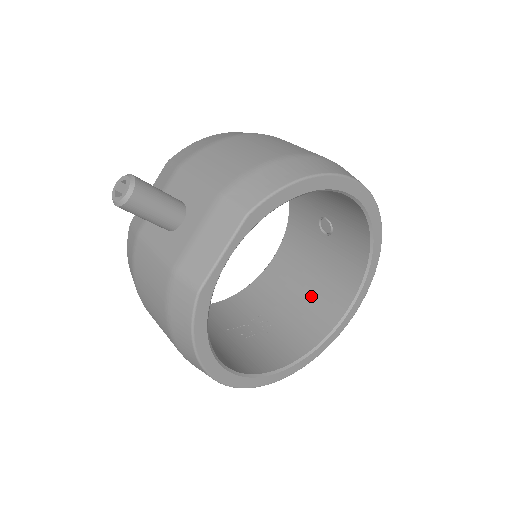
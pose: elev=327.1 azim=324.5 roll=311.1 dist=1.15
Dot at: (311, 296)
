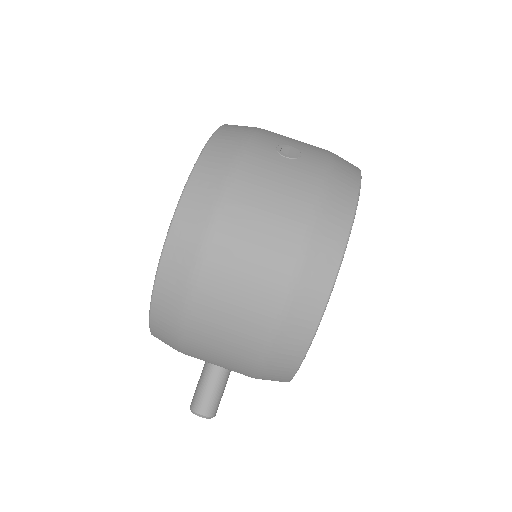
Dot at: occluded
